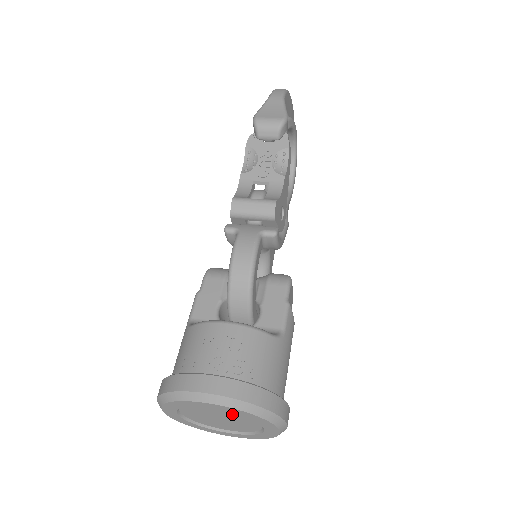
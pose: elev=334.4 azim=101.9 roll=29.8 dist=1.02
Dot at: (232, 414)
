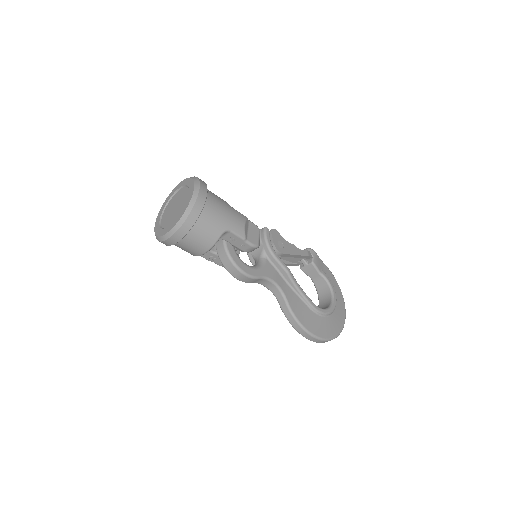
Dot at: (183, 192)
